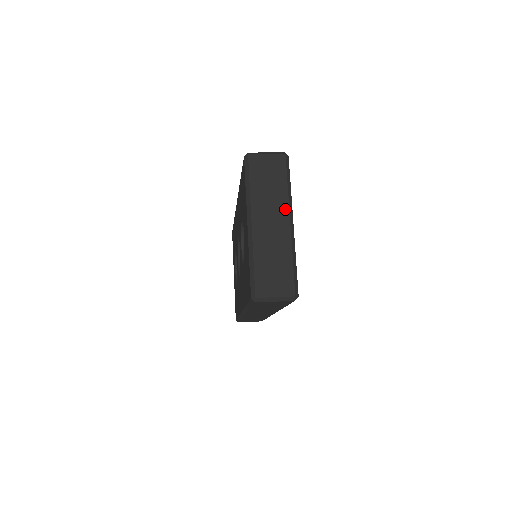
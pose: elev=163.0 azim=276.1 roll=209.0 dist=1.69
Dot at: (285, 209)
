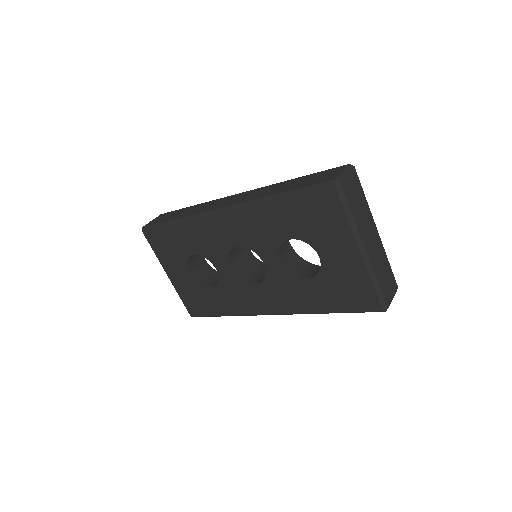
Dot at: (372, 220)
